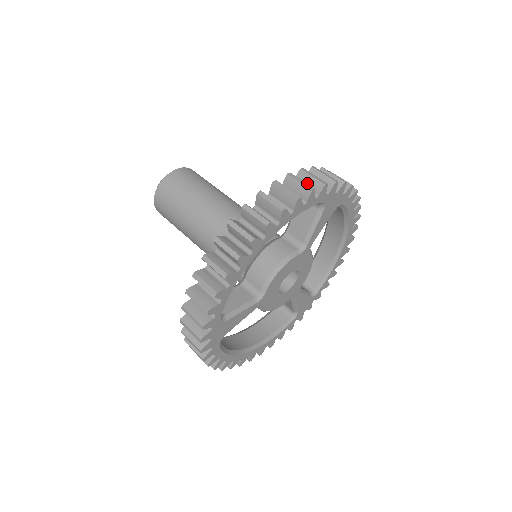
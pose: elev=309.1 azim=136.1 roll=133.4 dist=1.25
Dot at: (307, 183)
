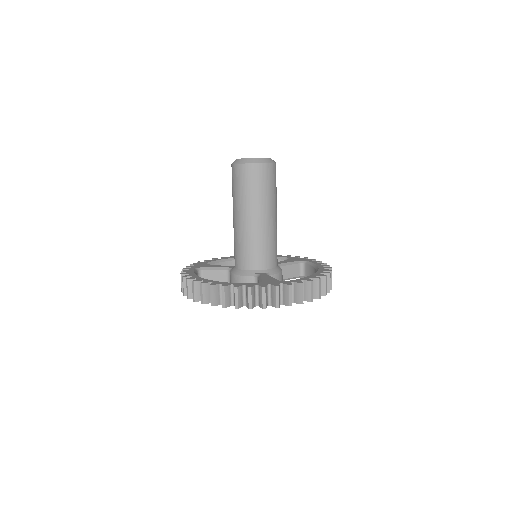
Dot at: (247, 296)
